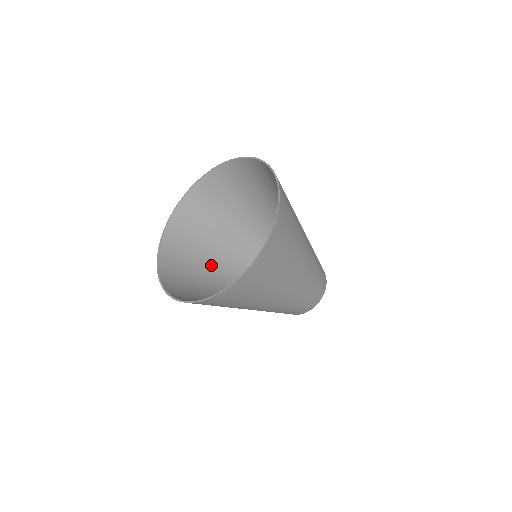
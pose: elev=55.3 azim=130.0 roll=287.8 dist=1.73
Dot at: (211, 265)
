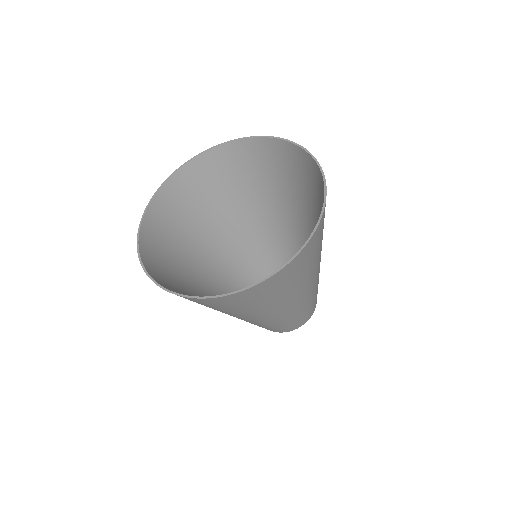
Dot at: (204, 235)
